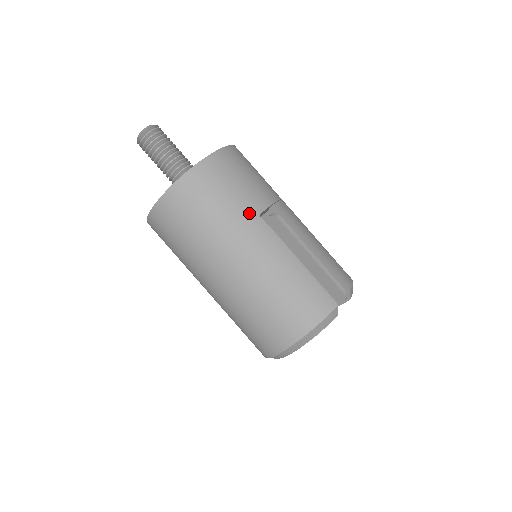
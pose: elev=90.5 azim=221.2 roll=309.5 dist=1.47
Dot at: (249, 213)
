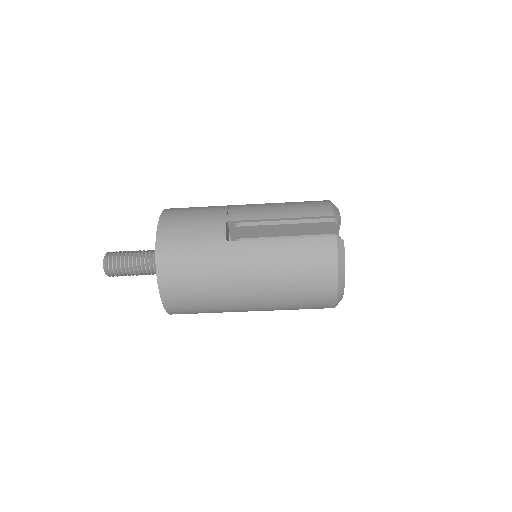
Dot at: (219, 248)
